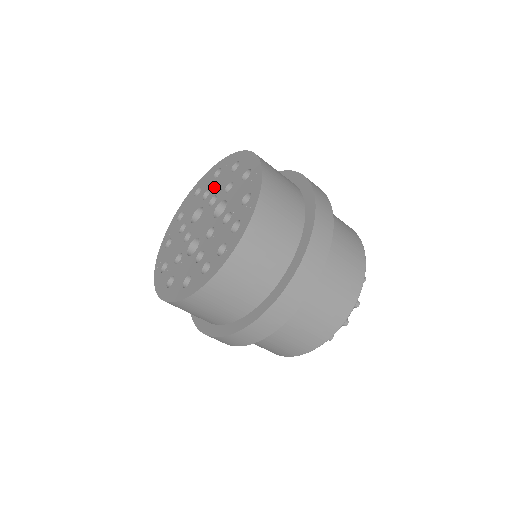
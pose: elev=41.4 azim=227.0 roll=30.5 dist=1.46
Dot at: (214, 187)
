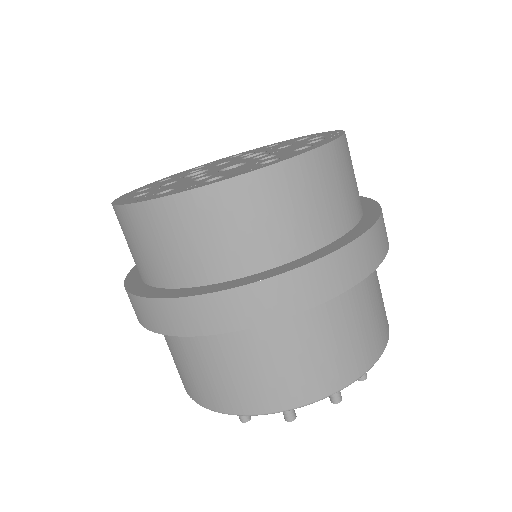
Dot at: (209, 165)
